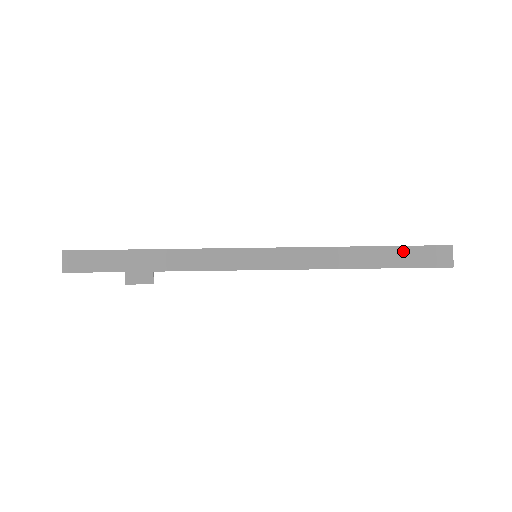
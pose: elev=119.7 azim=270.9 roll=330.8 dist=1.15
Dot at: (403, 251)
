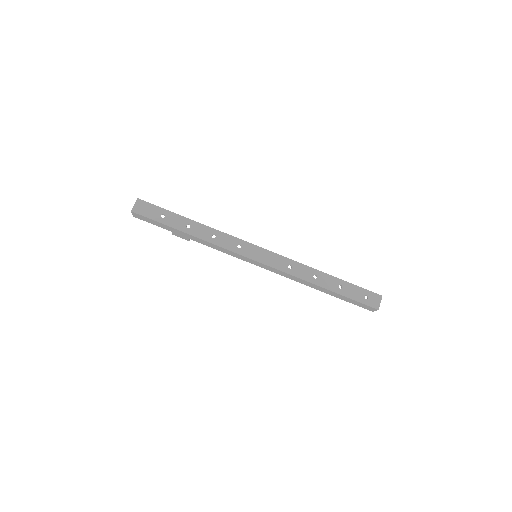
Dot at: (346, 298)
